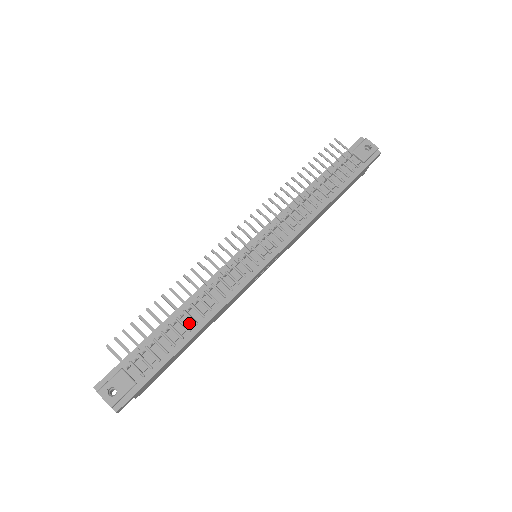
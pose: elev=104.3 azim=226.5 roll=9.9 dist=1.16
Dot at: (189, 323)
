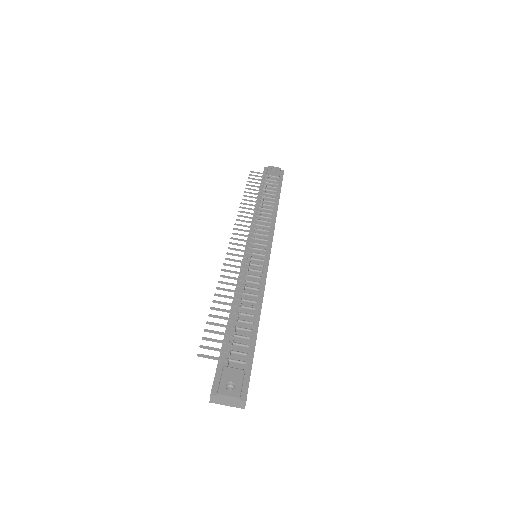
Dot at: (248, 312)
